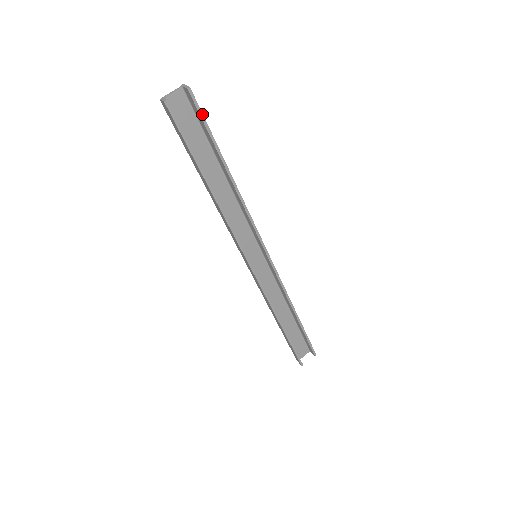
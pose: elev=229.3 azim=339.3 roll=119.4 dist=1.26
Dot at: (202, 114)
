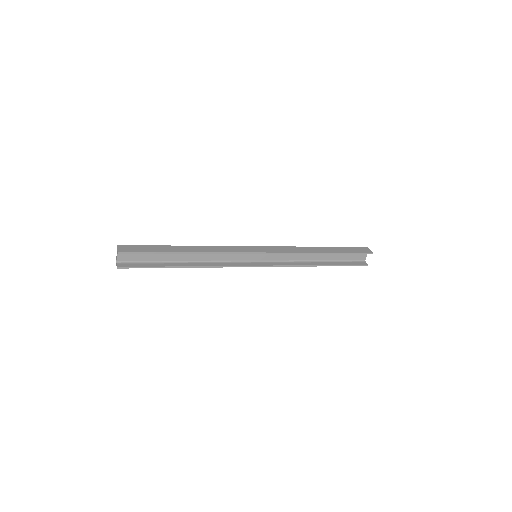
Dot at: (138, 252)
